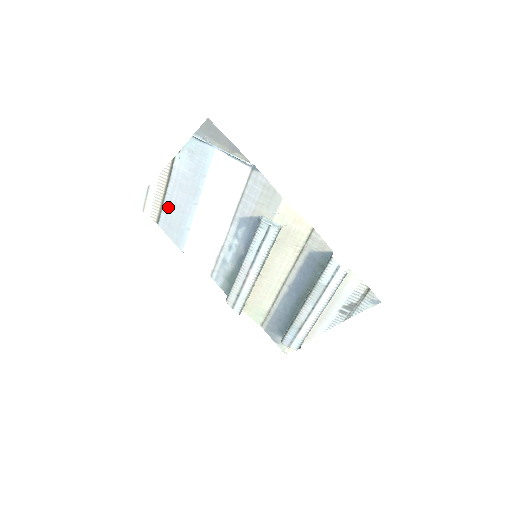
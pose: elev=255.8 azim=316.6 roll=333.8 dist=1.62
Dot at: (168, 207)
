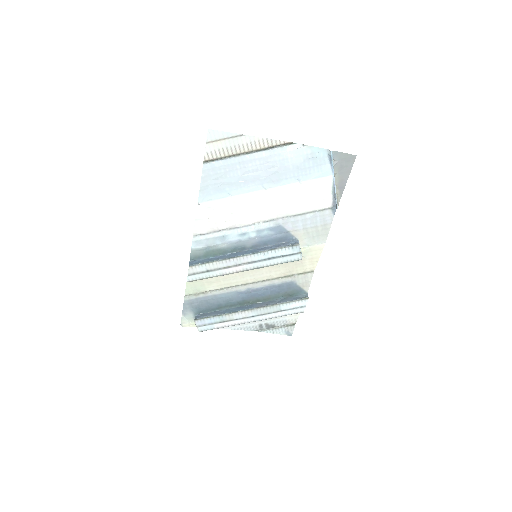
Dot at: (235, 164)
